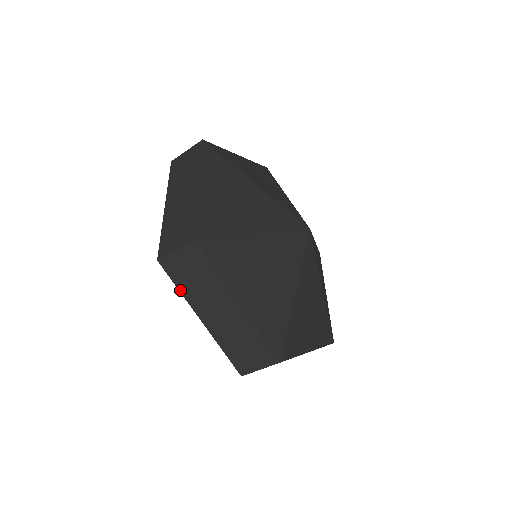
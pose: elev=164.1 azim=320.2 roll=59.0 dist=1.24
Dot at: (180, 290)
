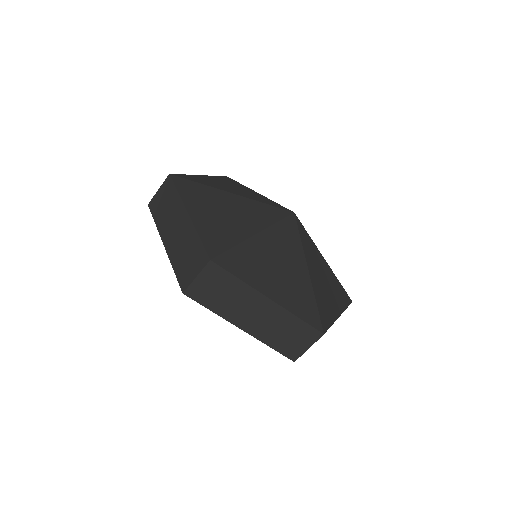
Dot at: (156, 223)
